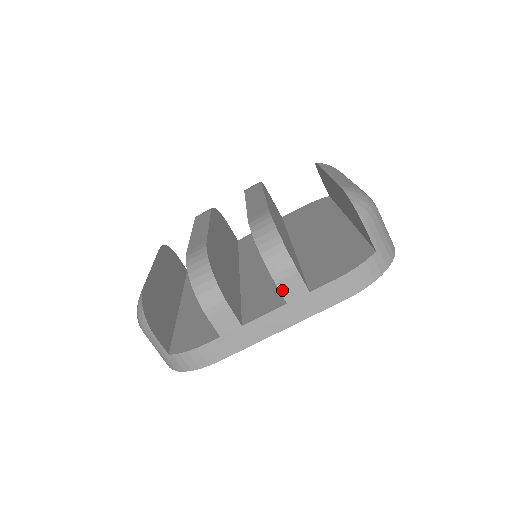
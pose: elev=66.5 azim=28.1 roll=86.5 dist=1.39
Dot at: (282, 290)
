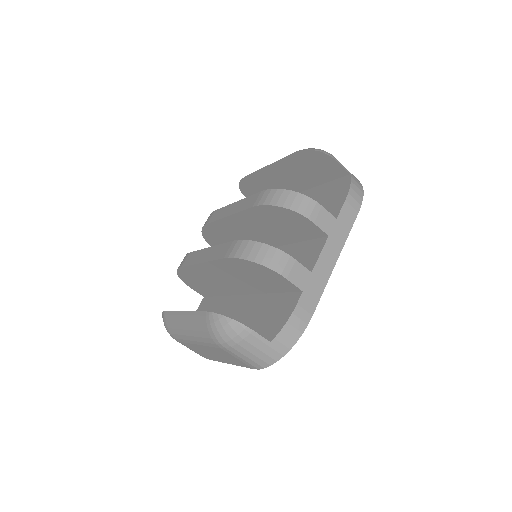
Dot at: (320, 226)
